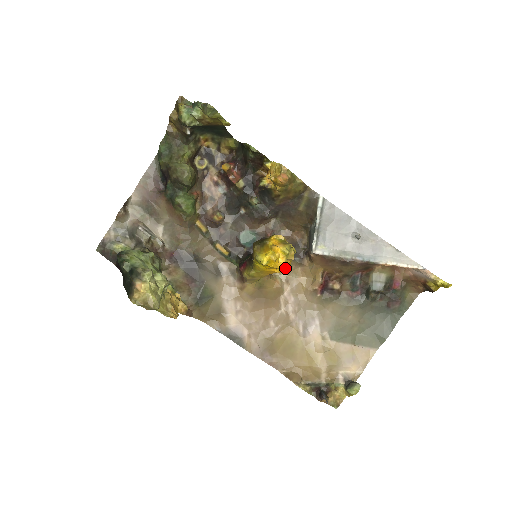
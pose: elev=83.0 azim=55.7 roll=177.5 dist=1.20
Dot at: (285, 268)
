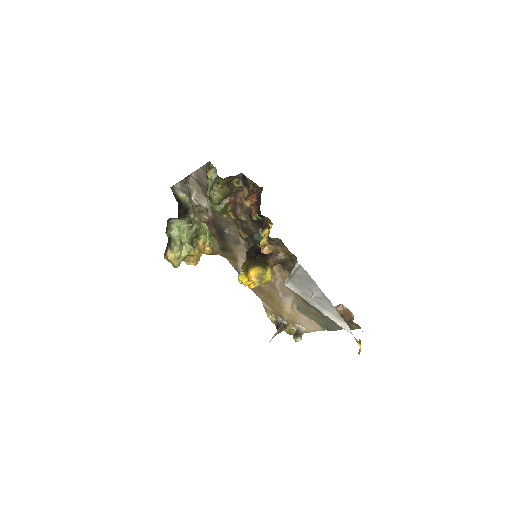
Dot at: (259, 284)
